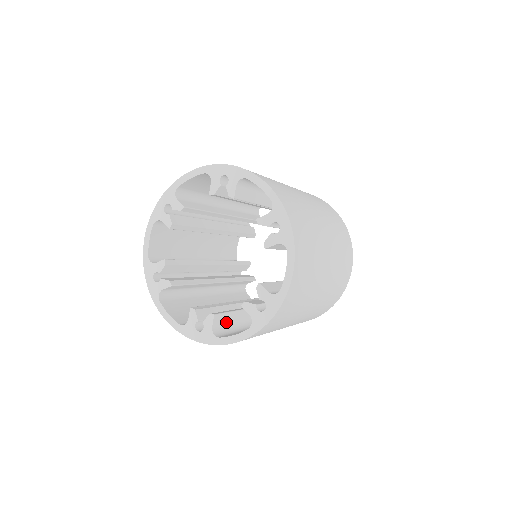
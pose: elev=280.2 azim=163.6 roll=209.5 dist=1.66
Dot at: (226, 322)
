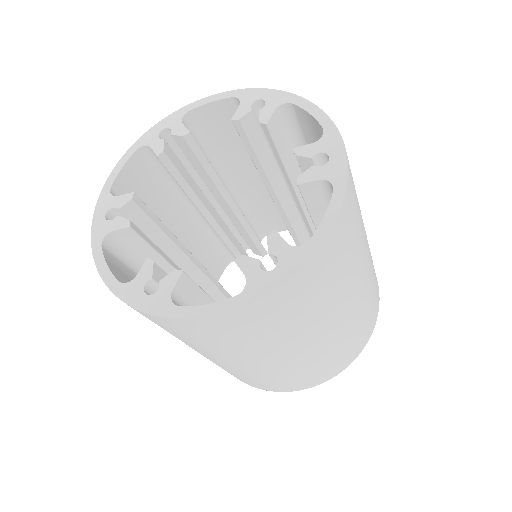
Dot at: occluded
